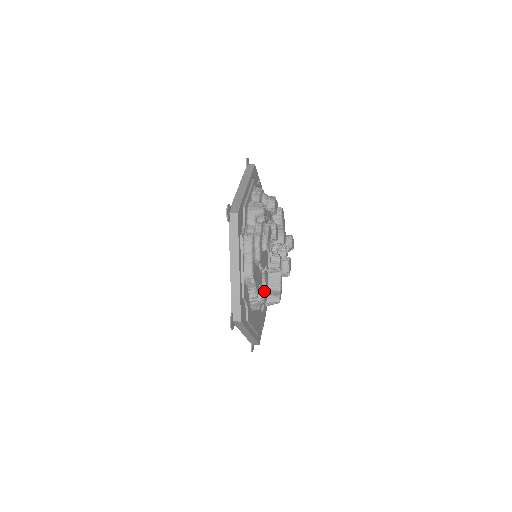
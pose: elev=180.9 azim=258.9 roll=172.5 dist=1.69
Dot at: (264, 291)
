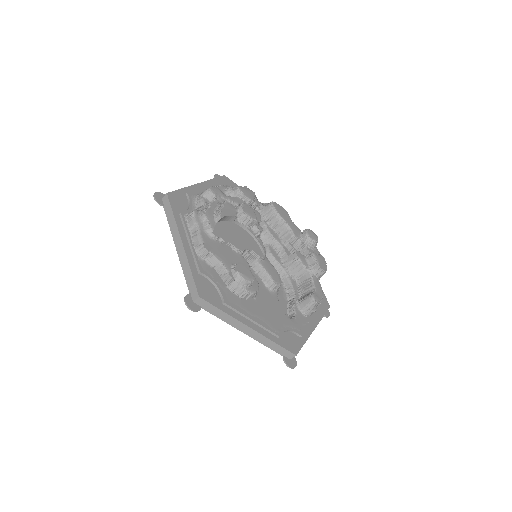
Dot at: (249, 272)
